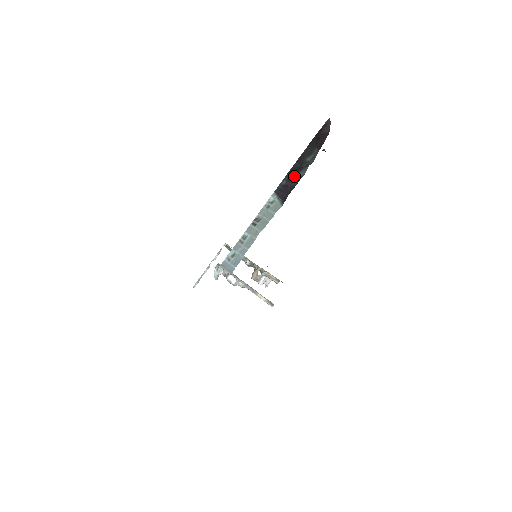
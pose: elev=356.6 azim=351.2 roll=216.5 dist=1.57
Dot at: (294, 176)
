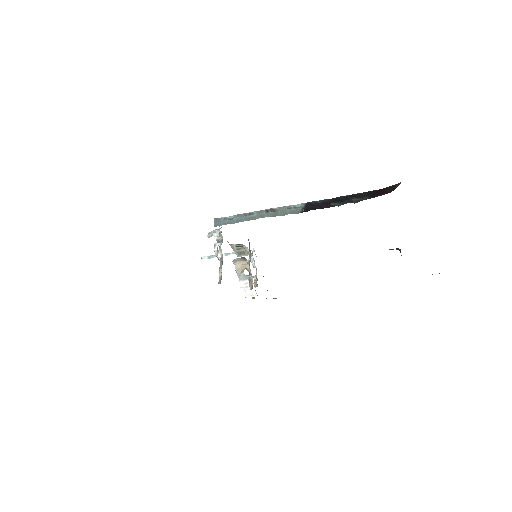
Dot at: (331, 202)
